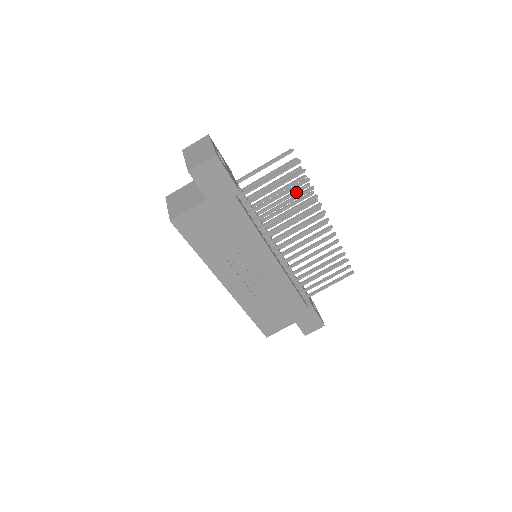
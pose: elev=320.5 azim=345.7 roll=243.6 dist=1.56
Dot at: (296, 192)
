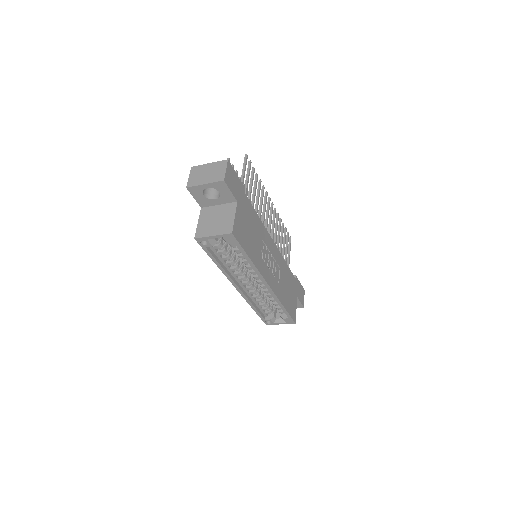
Dot at: occluded
